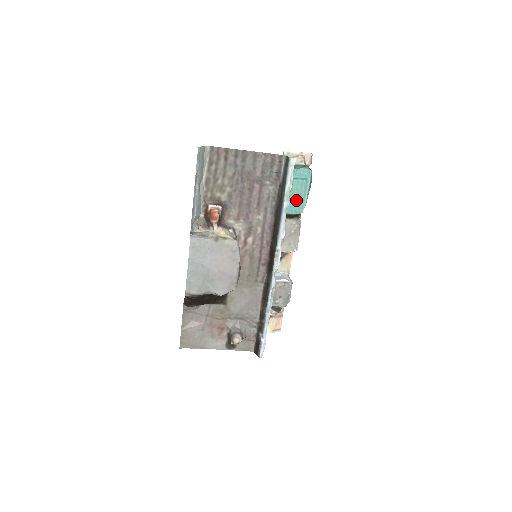
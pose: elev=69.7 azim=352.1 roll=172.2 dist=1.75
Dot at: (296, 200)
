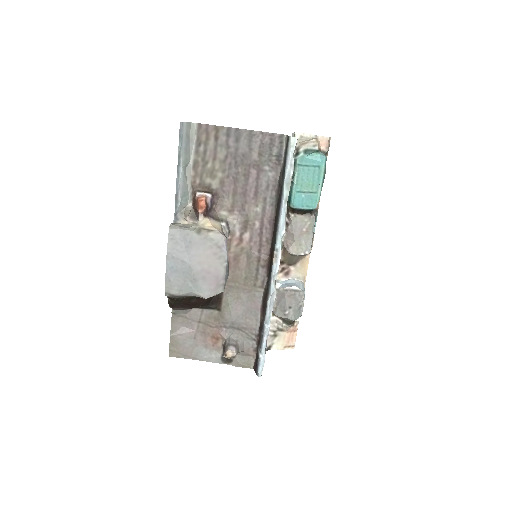
Dot at: (307, 192)
